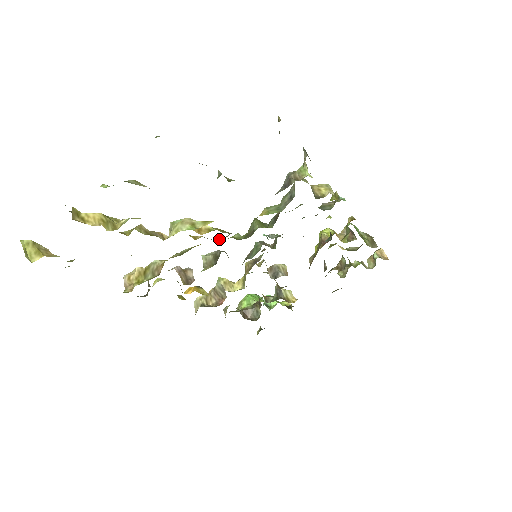
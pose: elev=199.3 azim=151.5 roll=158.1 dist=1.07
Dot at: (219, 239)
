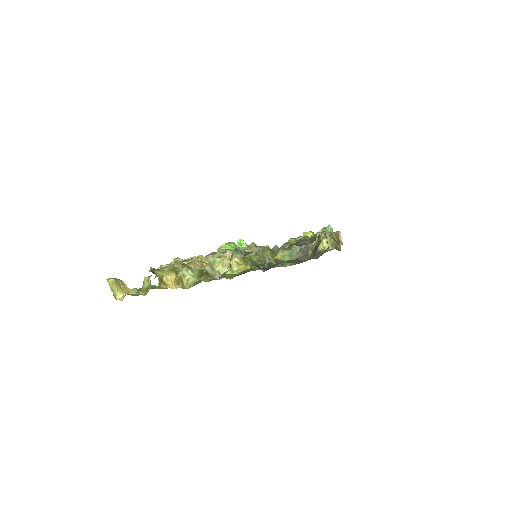
Dot at: occluded
